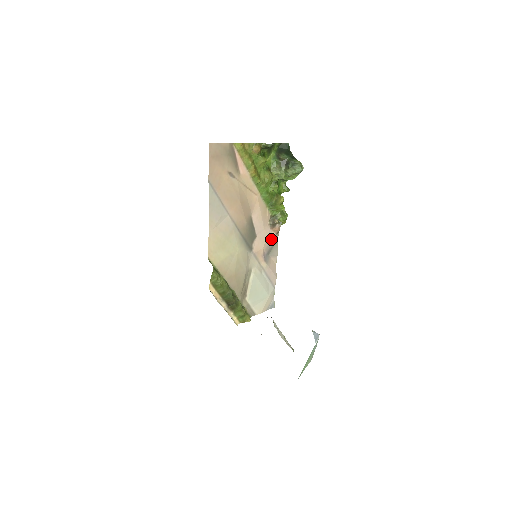
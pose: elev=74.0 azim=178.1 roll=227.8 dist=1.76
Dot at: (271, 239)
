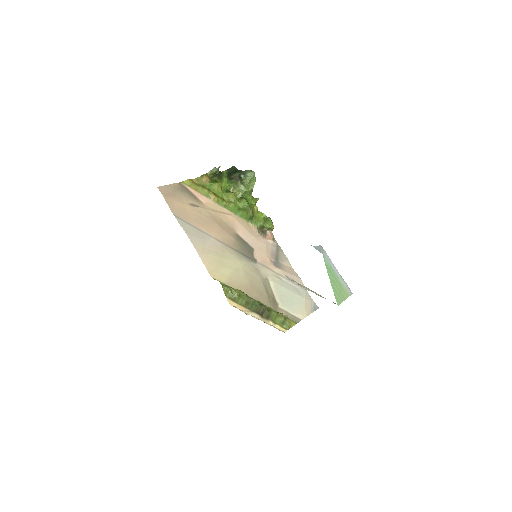
Dot at: (271, 247)
